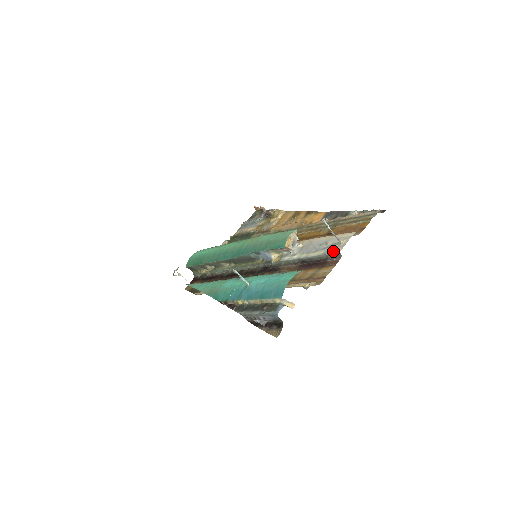
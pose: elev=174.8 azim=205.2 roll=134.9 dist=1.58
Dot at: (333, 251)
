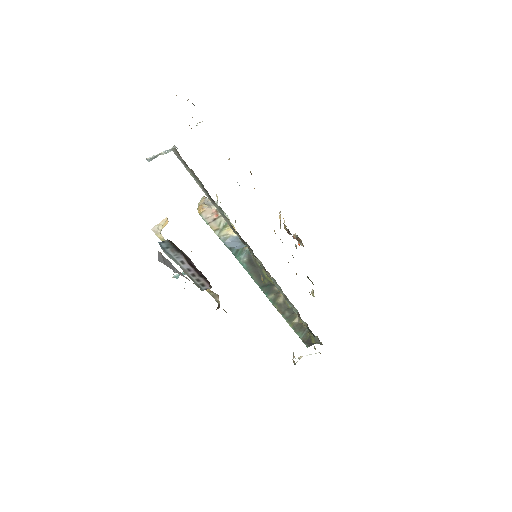
Dot at: (178, 158)
